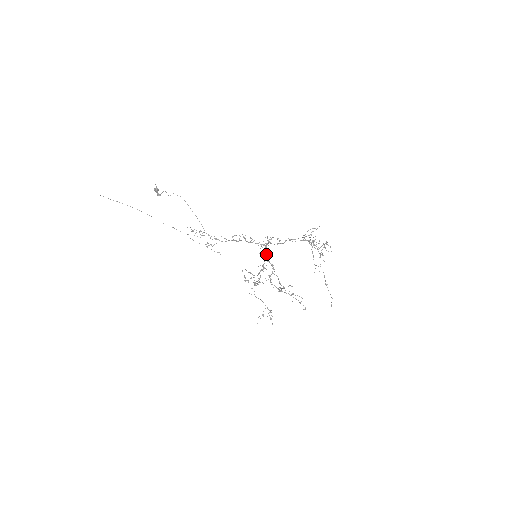
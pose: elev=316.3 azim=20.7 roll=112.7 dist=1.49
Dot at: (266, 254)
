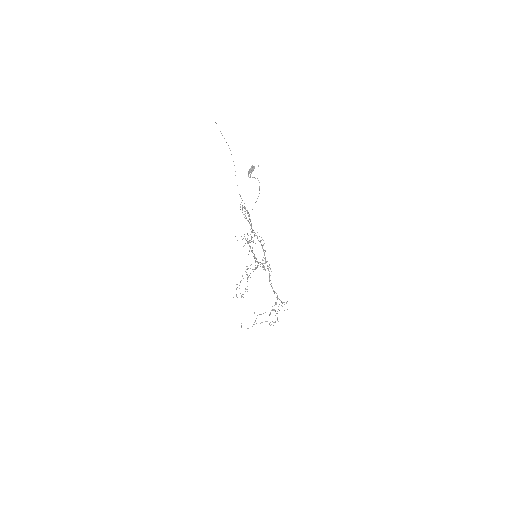
Dot at: occluded
